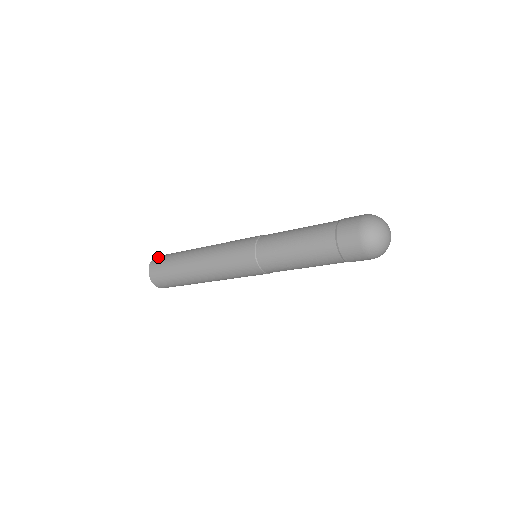
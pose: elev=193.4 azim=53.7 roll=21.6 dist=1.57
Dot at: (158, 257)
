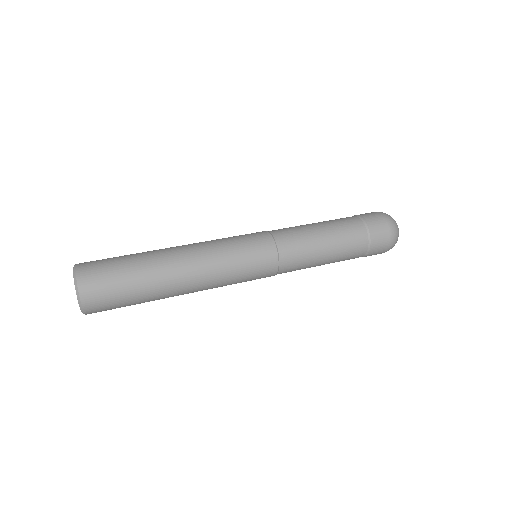
Dot at: (88, 268)
